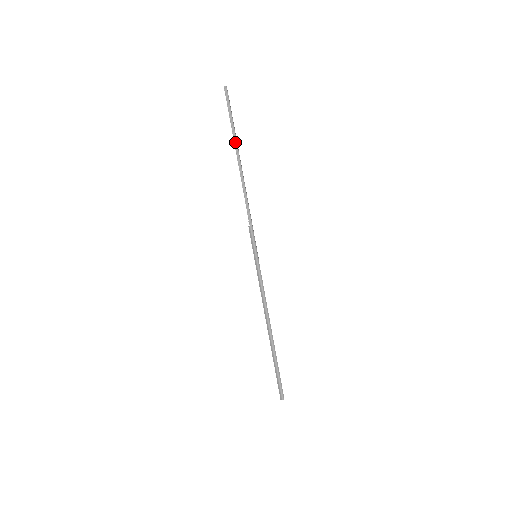
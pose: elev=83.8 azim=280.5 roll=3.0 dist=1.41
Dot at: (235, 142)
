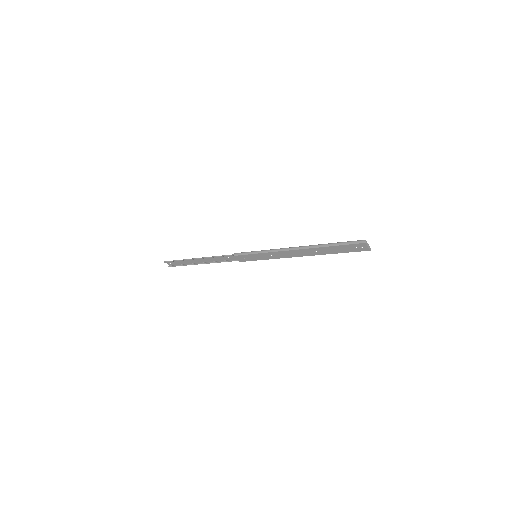
Dot at: (190, 260)
